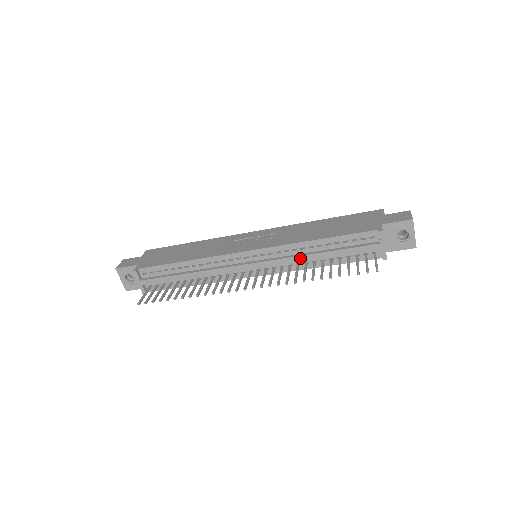
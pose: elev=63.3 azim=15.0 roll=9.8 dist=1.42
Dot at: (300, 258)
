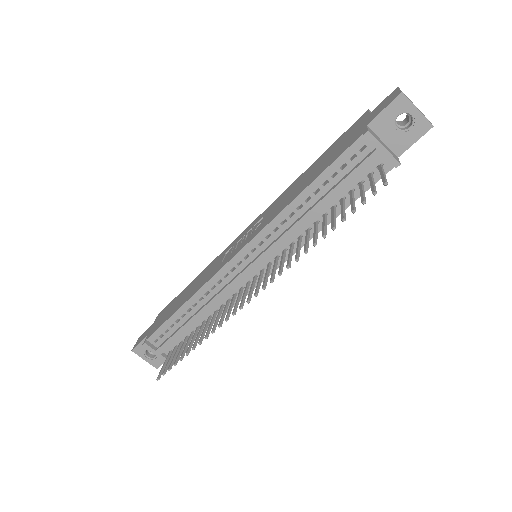
Dot at: (295, 228)
